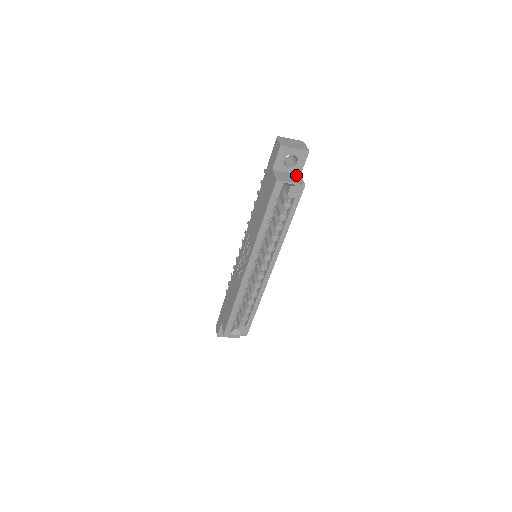
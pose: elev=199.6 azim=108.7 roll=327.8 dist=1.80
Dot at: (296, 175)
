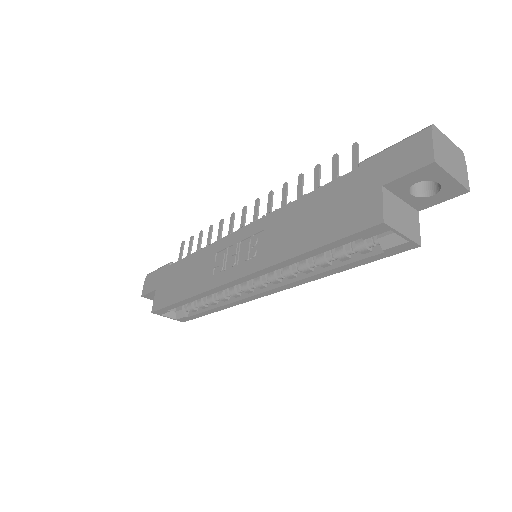
Dot at: (413, 211)
